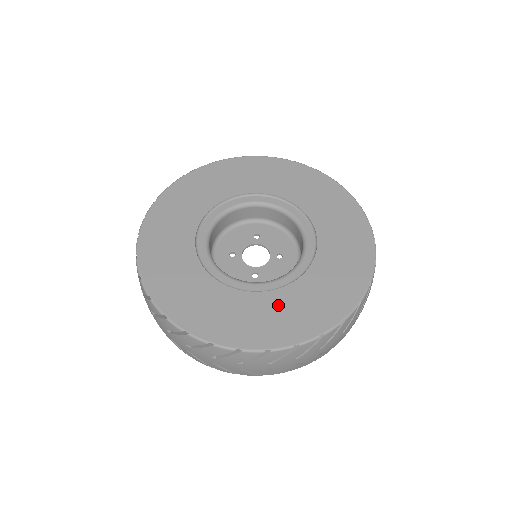
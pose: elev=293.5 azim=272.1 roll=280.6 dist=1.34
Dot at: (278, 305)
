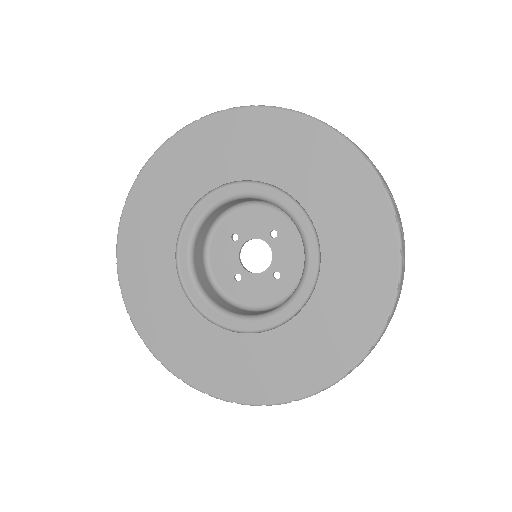
Dot at: (334, 300)
